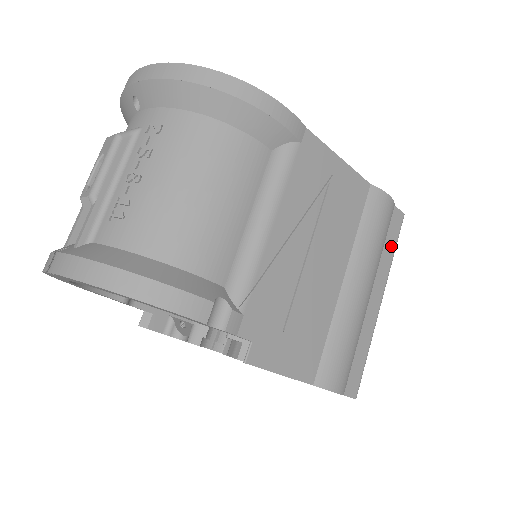
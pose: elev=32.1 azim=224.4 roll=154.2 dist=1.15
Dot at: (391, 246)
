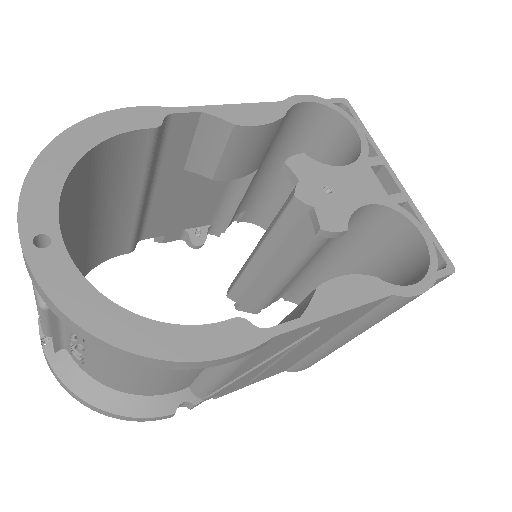
Dot at: occluded
